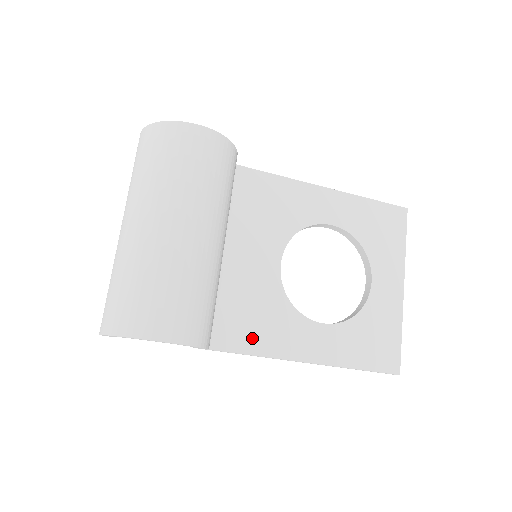
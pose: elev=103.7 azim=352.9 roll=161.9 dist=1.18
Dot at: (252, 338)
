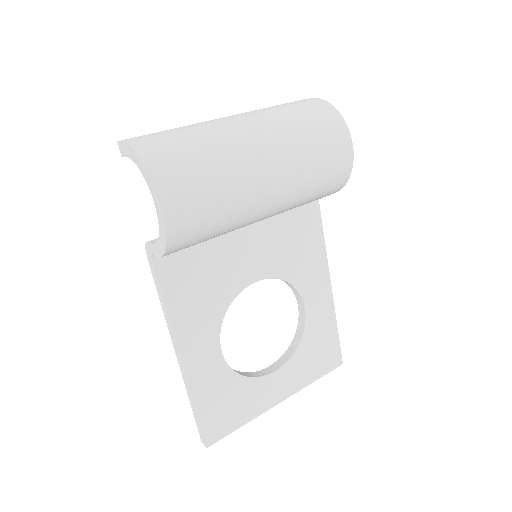
Dot at: (180, 293)
